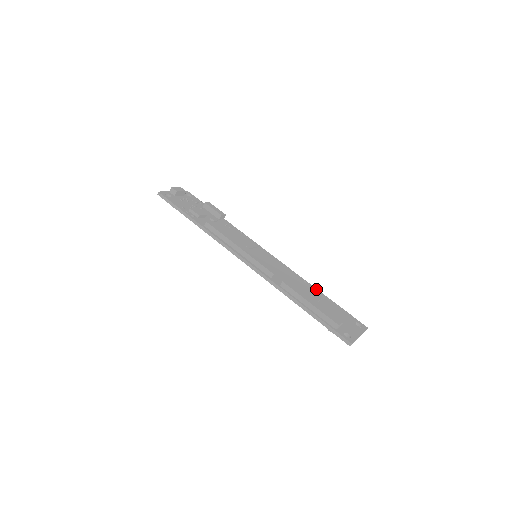
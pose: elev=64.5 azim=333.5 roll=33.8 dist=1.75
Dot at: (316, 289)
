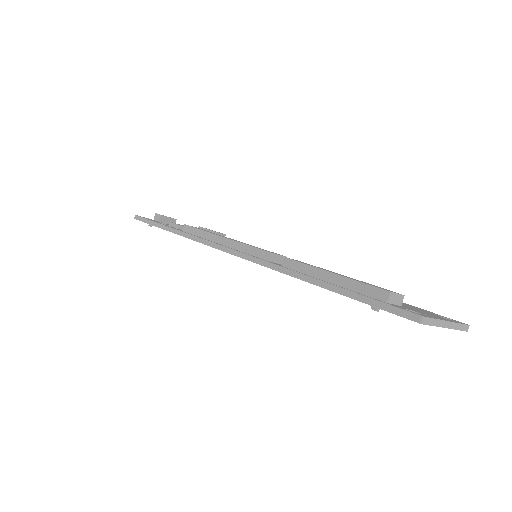
Dot at: occluded
